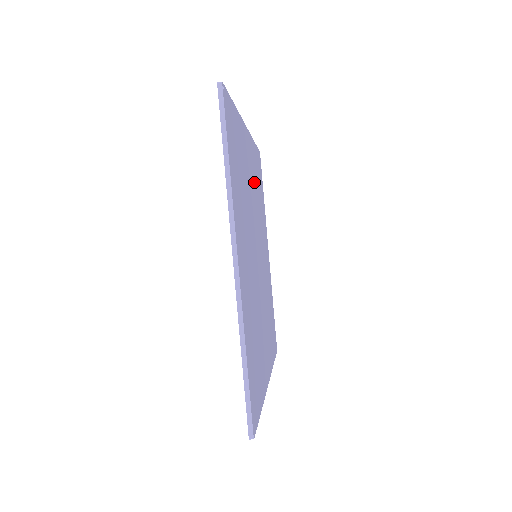
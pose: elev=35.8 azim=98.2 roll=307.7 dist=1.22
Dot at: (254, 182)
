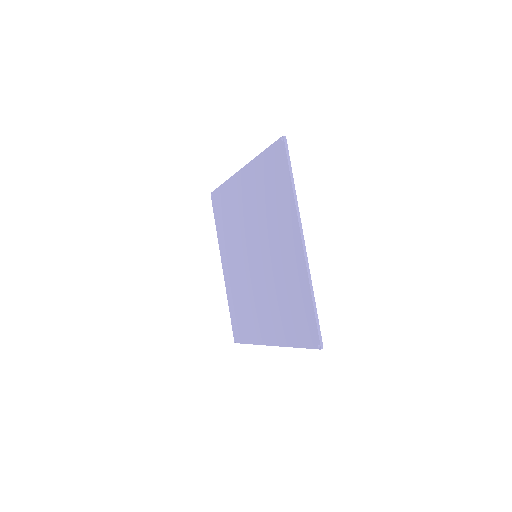
Dot at: occluded
